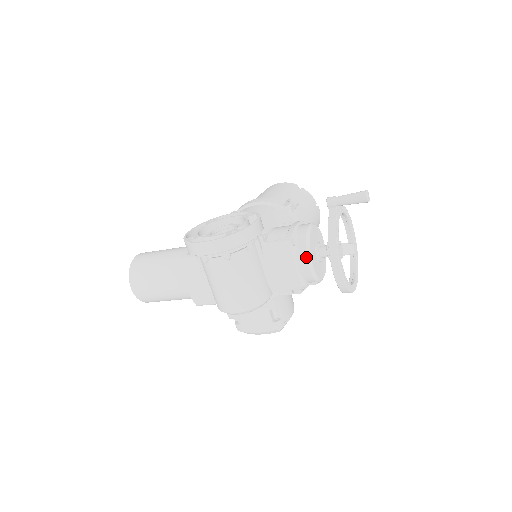
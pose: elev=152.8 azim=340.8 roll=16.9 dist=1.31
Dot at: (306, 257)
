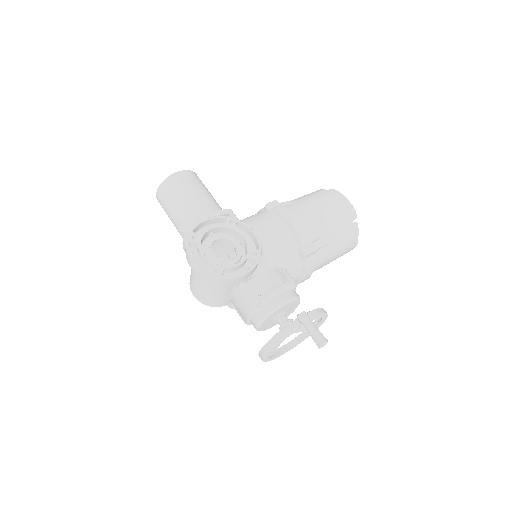
Dot at: (258, 321)
